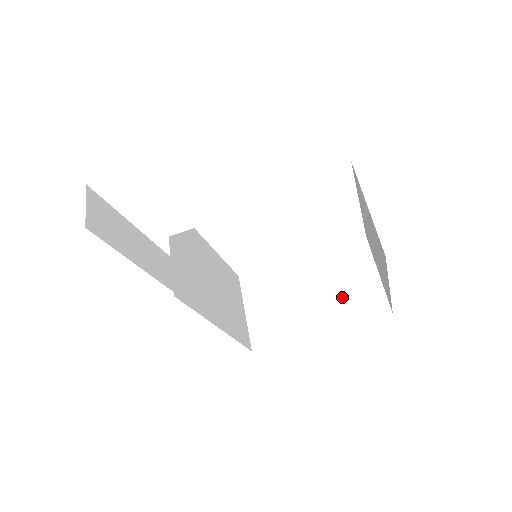
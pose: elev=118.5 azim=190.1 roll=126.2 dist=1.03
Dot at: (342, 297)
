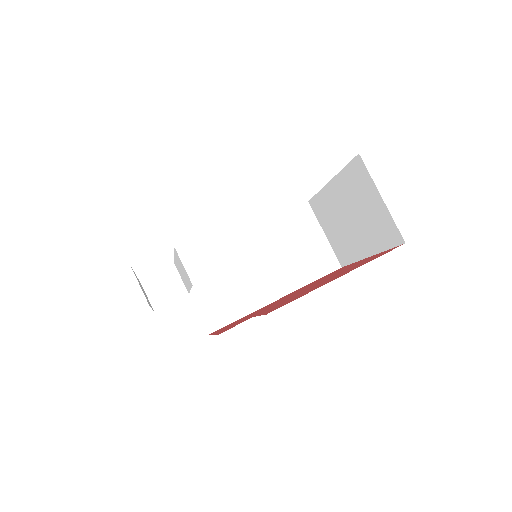
Dot at: (368, 224)
